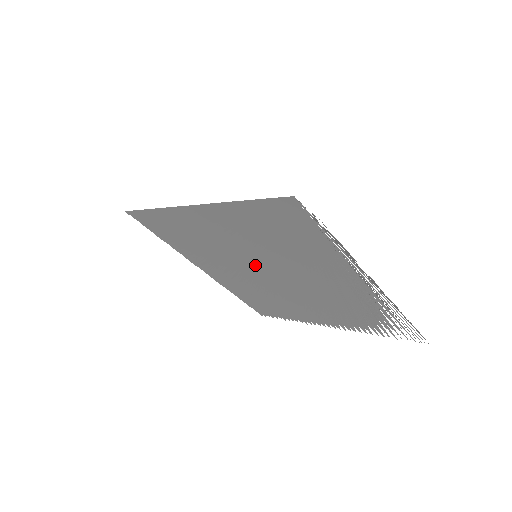
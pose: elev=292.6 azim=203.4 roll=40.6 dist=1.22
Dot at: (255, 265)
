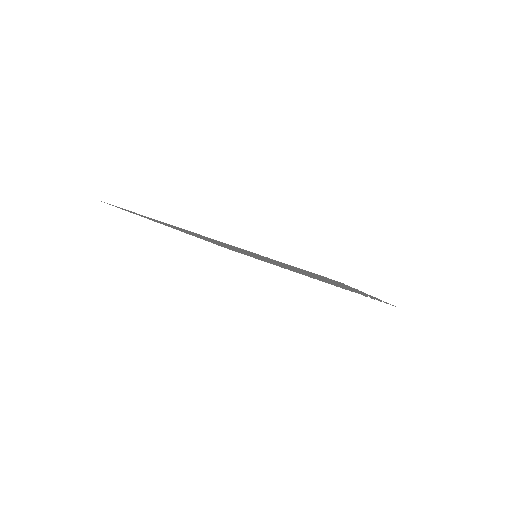
Dot at: occluded
